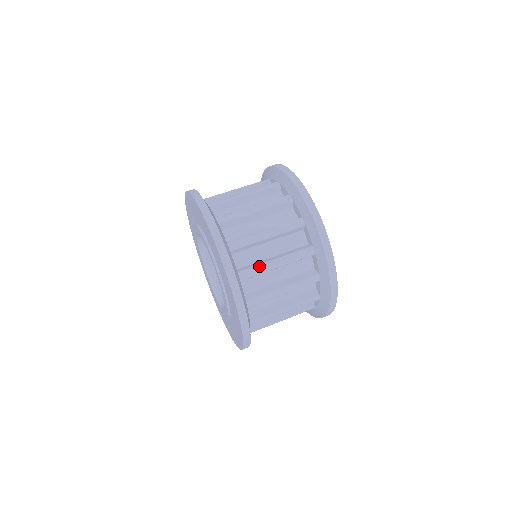
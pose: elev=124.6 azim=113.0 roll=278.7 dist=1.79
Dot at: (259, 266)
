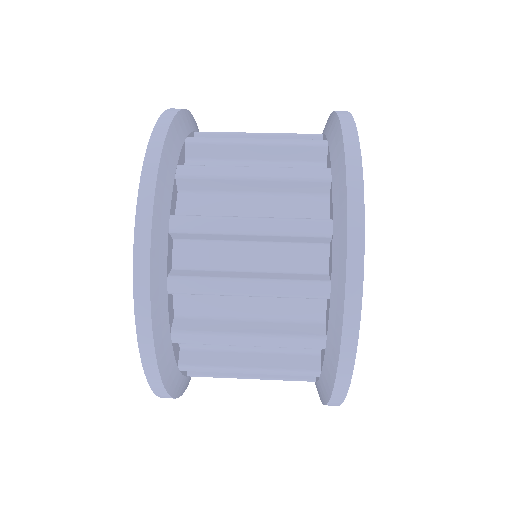
Dot at: (225, 138)
